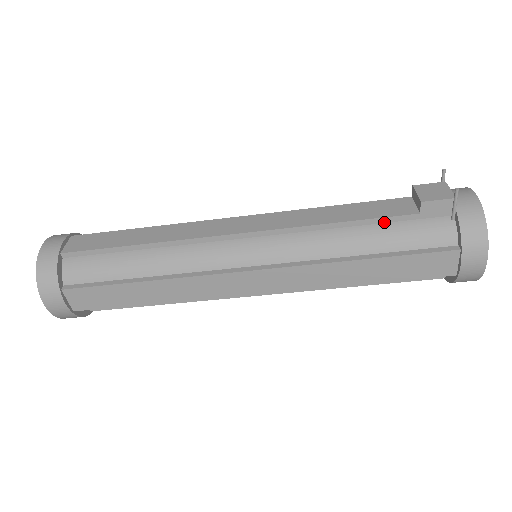
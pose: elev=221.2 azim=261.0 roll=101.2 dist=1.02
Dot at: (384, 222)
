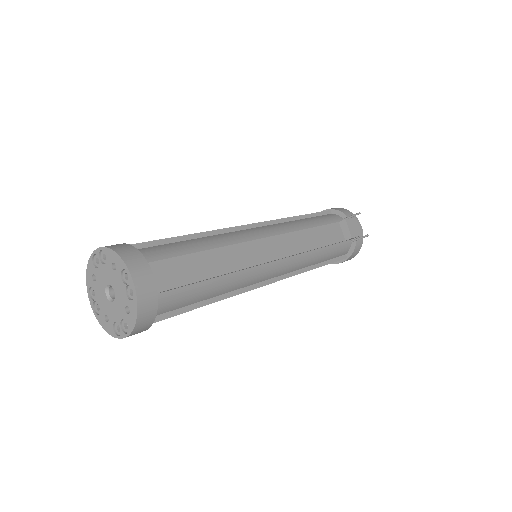
Dot at: (332, 245)
